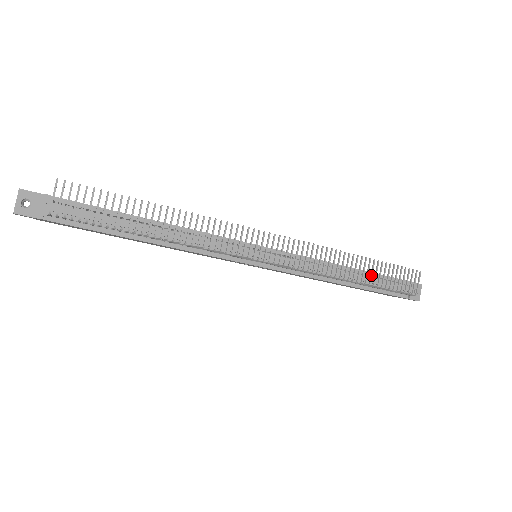
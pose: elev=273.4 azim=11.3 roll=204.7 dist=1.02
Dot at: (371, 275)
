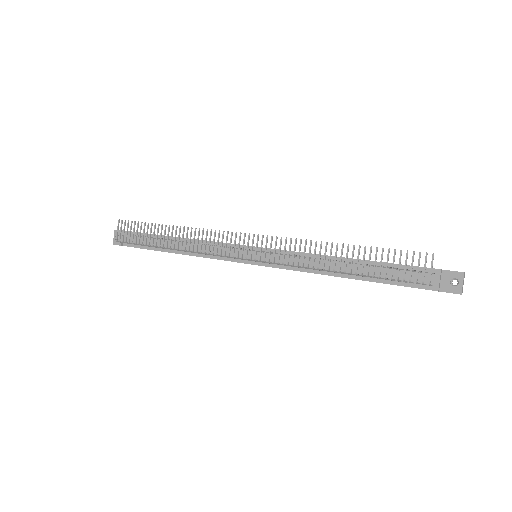
Dot at: occluded
